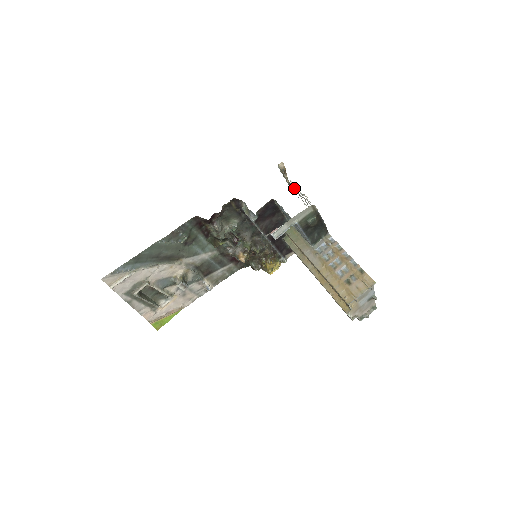
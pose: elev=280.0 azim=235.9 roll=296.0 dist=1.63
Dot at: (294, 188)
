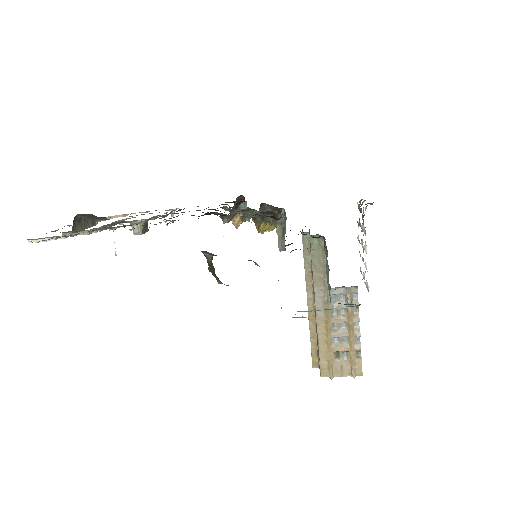
Dot at: (362, 218)
